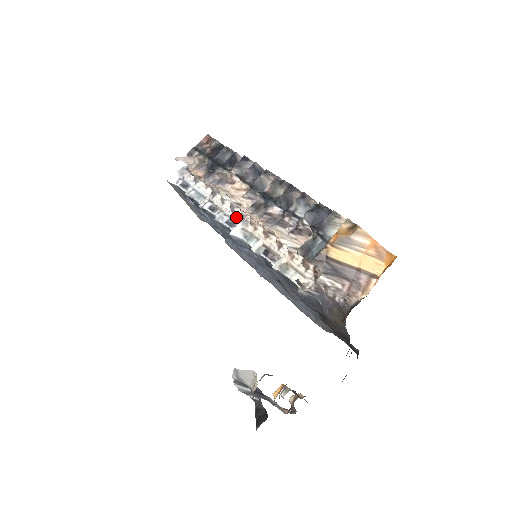
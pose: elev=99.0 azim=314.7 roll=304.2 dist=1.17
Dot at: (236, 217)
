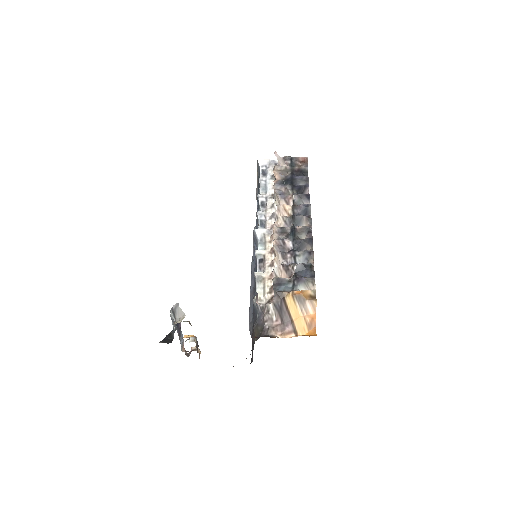
Dot at: (268, 224)
